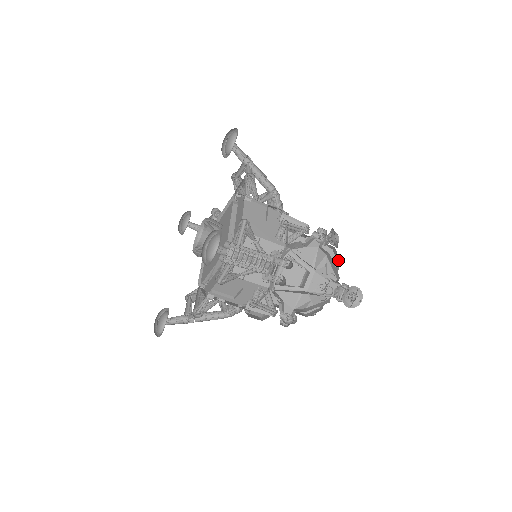
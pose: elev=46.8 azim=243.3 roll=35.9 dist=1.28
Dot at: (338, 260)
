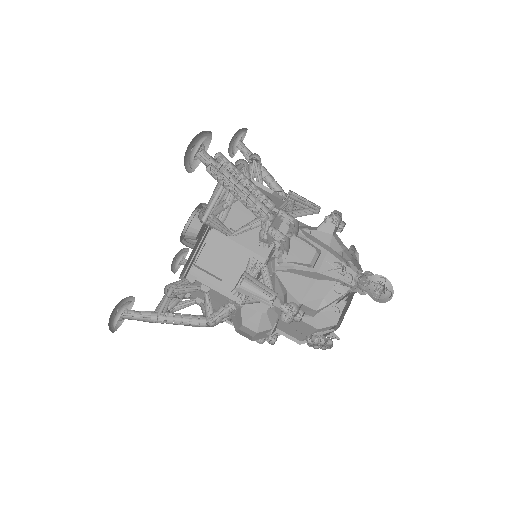
Dot at: occluded
